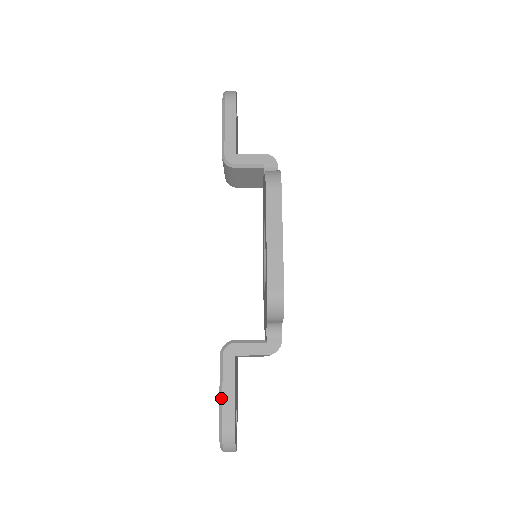
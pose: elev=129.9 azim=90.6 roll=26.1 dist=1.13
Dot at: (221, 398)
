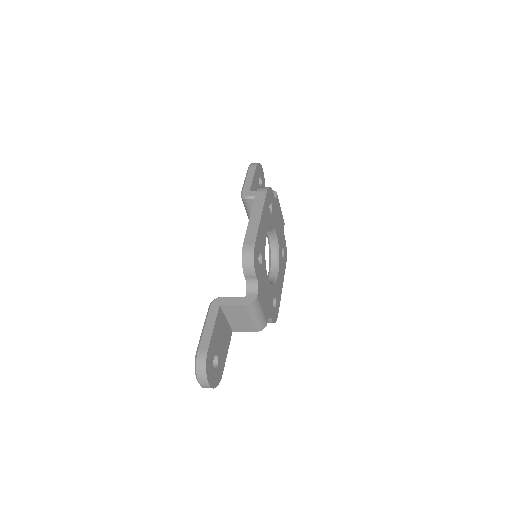
Dot at: (202, 333)
